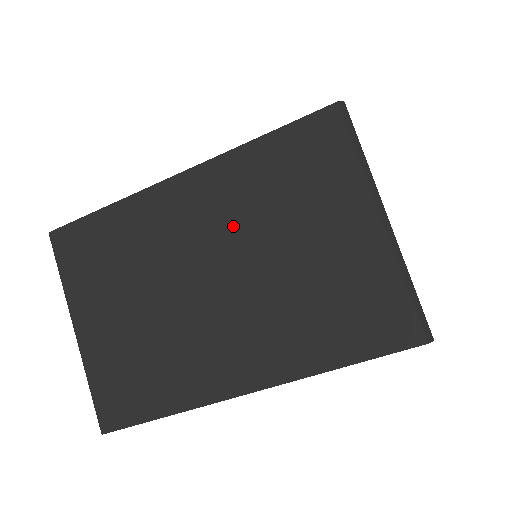
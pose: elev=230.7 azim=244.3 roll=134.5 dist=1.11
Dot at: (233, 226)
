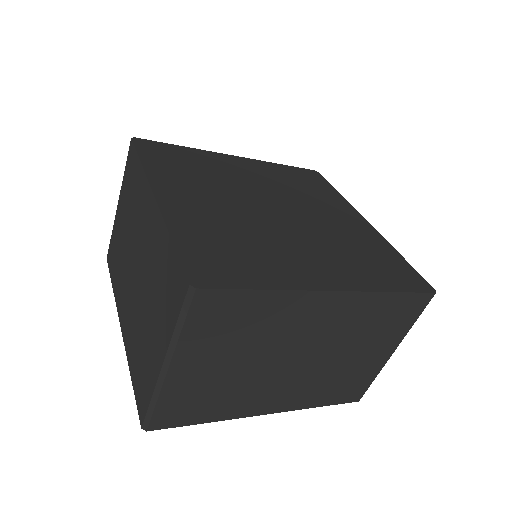
Dot at: (336, 335)
